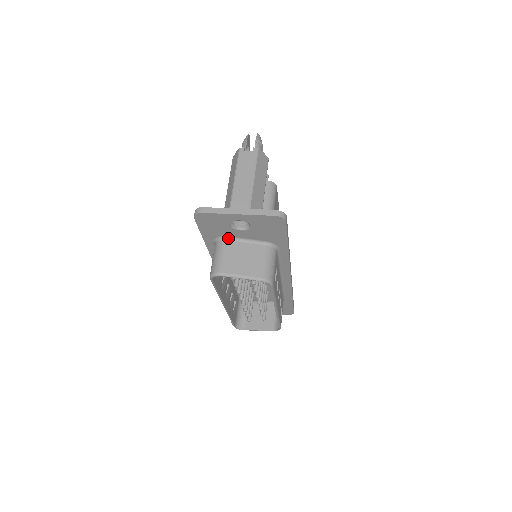
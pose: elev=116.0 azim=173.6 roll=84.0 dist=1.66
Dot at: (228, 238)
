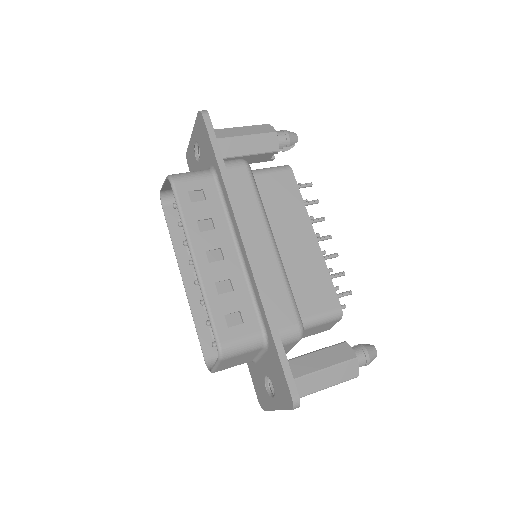
Dot at: occluded
